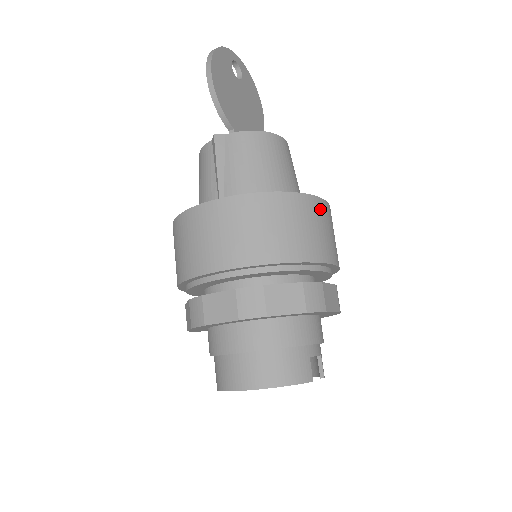
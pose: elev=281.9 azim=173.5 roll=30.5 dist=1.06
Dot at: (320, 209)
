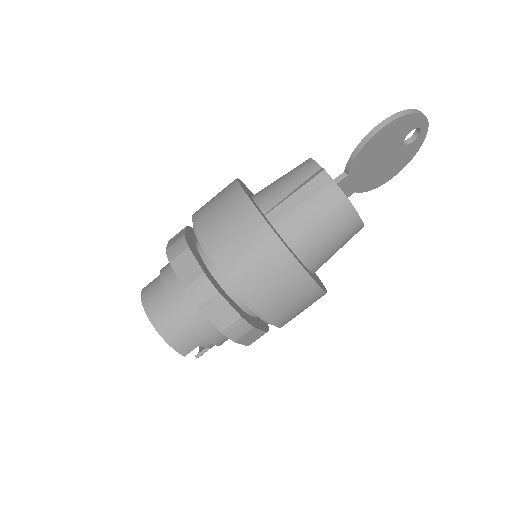
Dot at: (311, 294)
